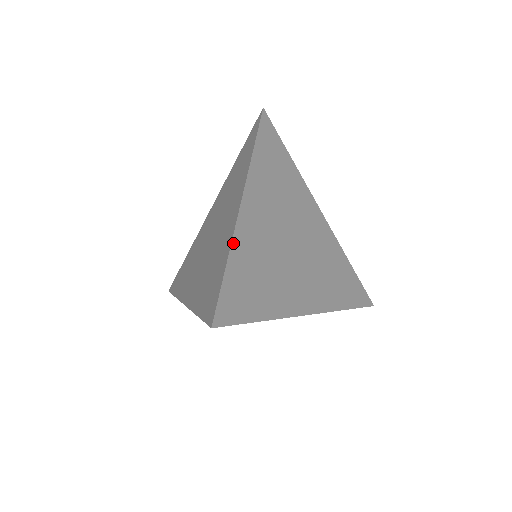
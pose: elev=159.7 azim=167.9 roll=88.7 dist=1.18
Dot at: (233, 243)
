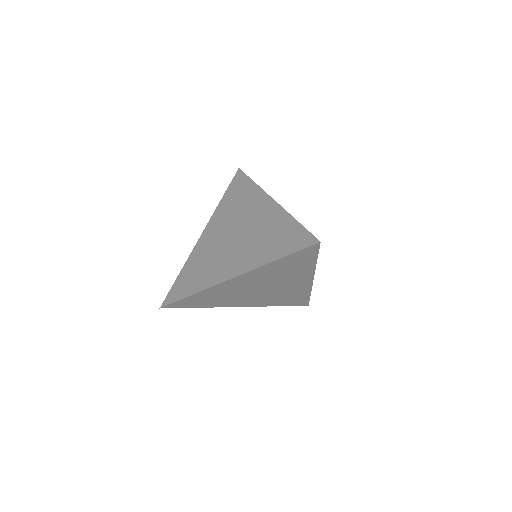
Dot at: (204, 291)
